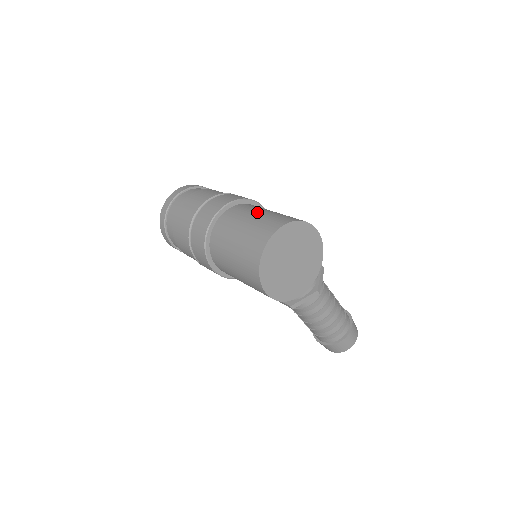
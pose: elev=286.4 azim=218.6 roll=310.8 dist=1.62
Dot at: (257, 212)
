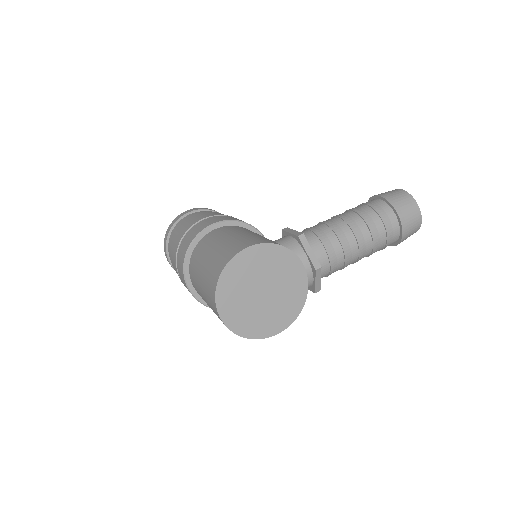
Dot at: (199, 273)
